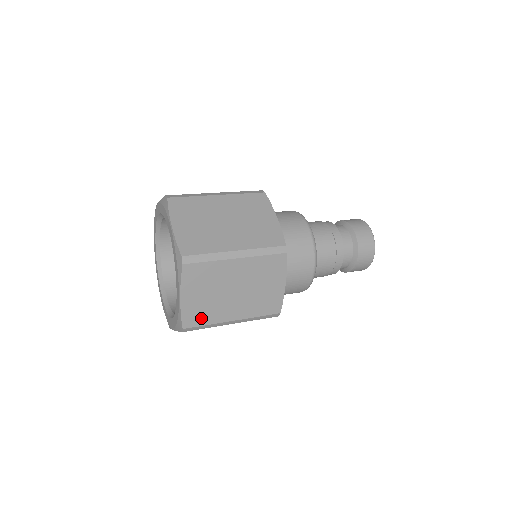
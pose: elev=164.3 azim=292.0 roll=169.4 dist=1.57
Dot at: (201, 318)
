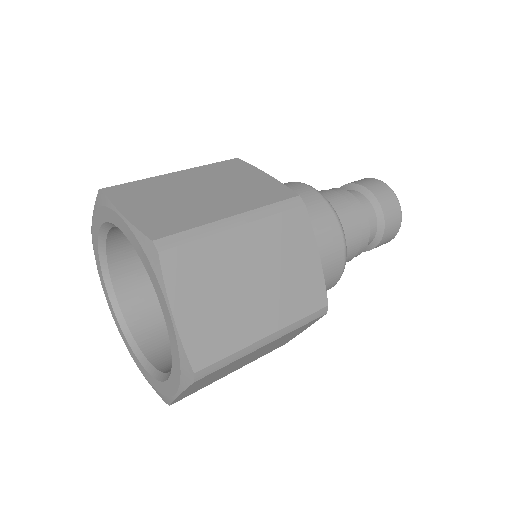
Dot at: (217, 345)
